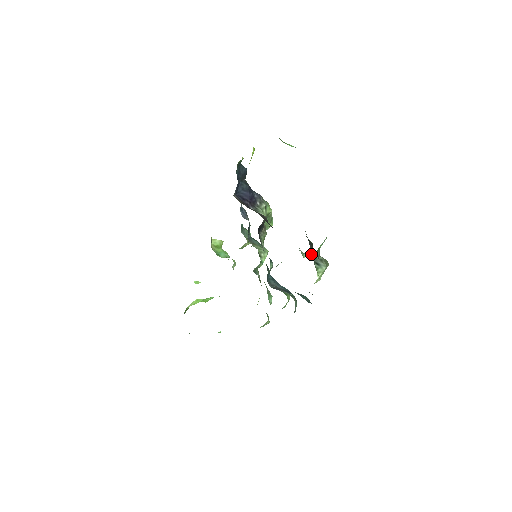
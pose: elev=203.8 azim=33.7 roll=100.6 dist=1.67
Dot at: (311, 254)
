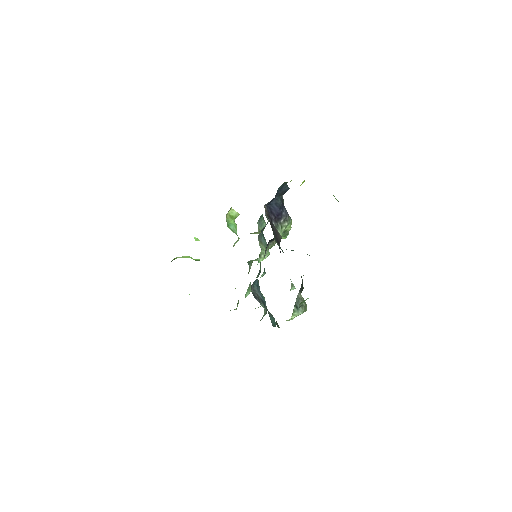
Dot at: (297, 296)
